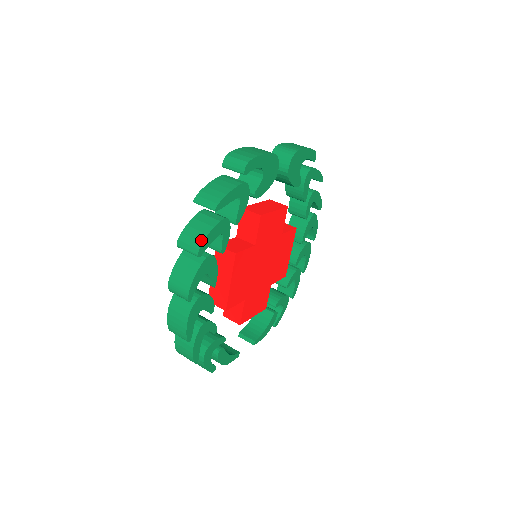
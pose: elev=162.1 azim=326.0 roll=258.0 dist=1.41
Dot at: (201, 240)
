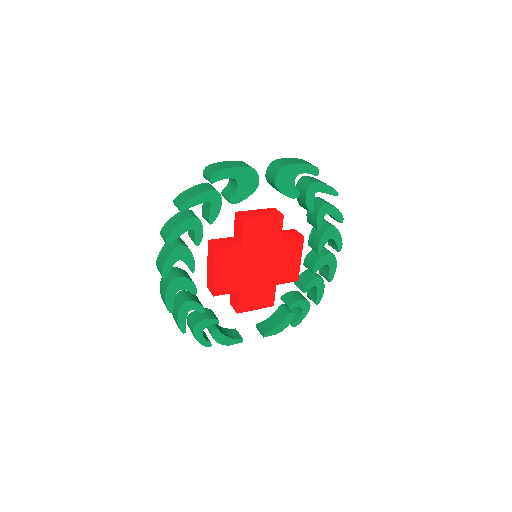
Dot at: (170, 232)
